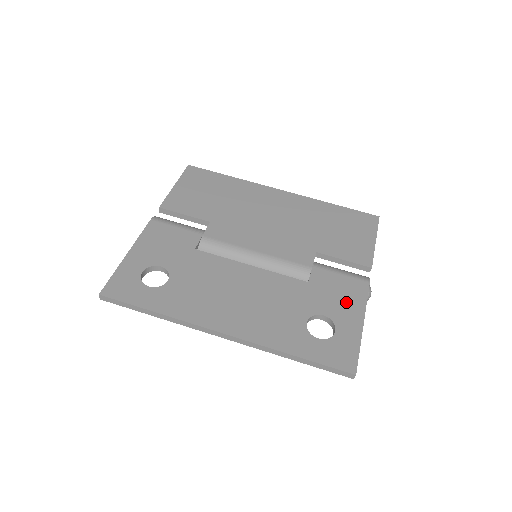
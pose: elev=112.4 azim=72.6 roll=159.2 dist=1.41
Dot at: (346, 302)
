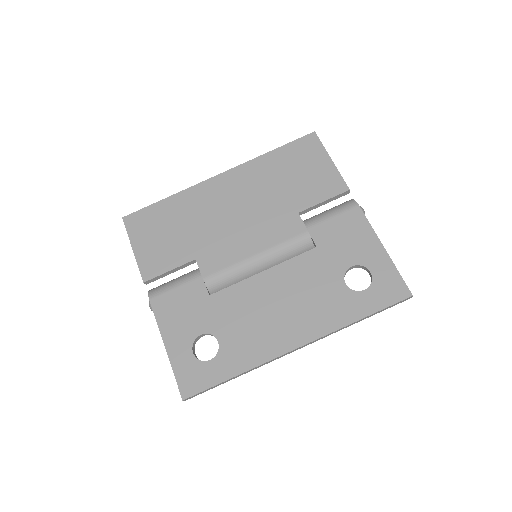
Dot at: (357, 240)
